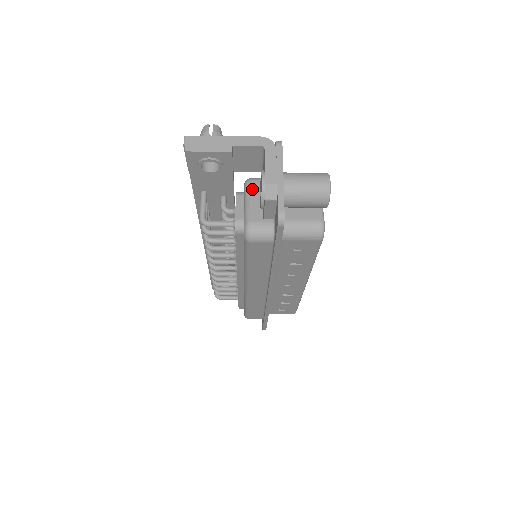
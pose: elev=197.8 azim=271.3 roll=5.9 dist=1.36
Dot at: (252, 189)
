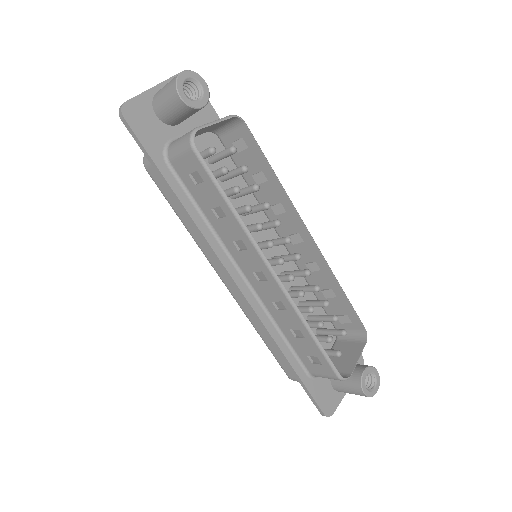
Dot at: occluded
